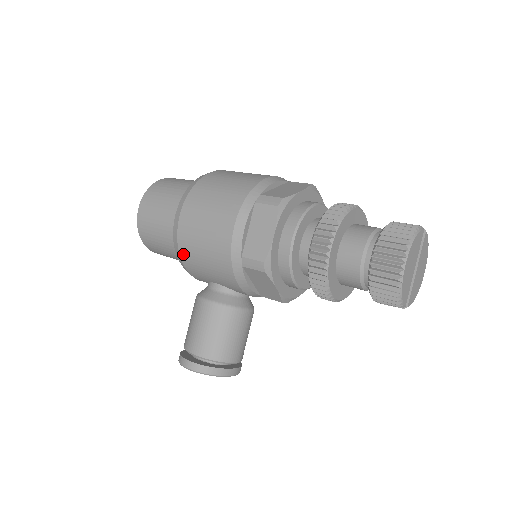
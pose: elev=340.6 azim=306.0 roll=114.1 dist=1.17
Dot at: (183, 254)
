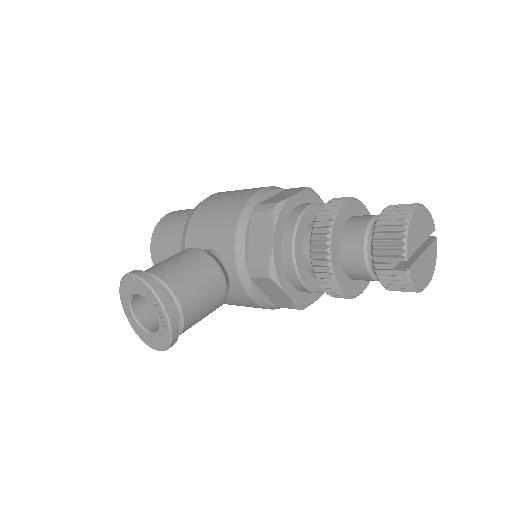
Dot at: (195, 216)
